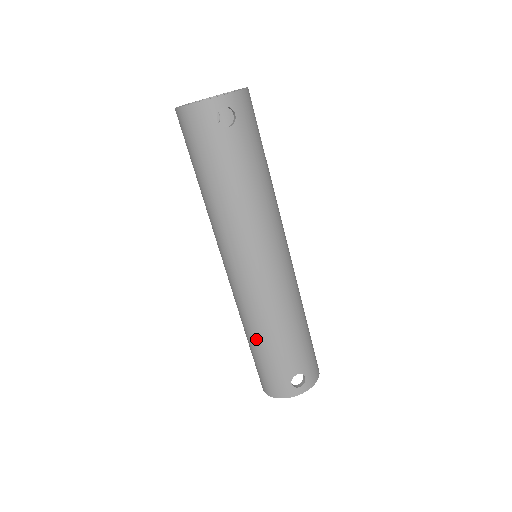
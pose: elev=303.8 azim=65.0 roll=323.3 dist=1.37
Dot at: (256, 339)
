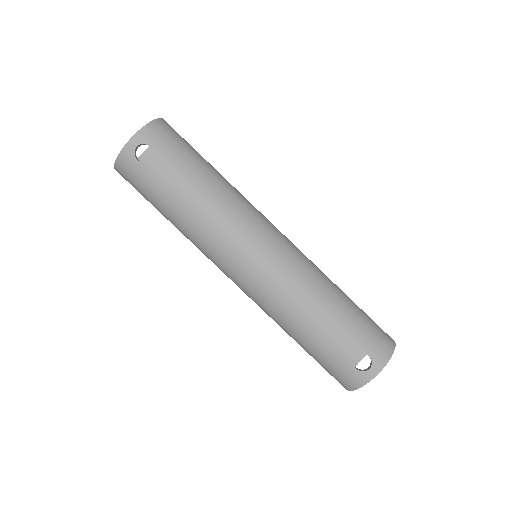
Dot at: (294, 336)
